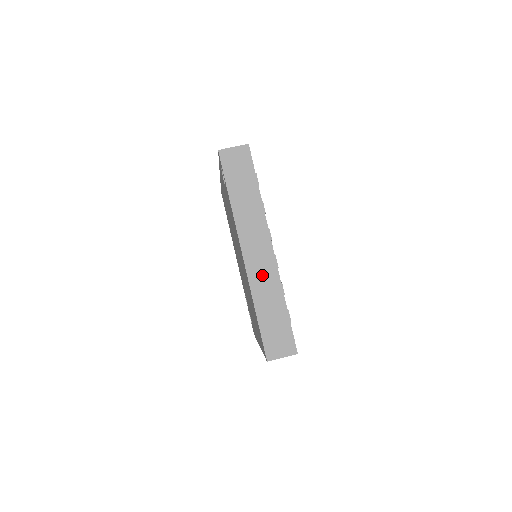
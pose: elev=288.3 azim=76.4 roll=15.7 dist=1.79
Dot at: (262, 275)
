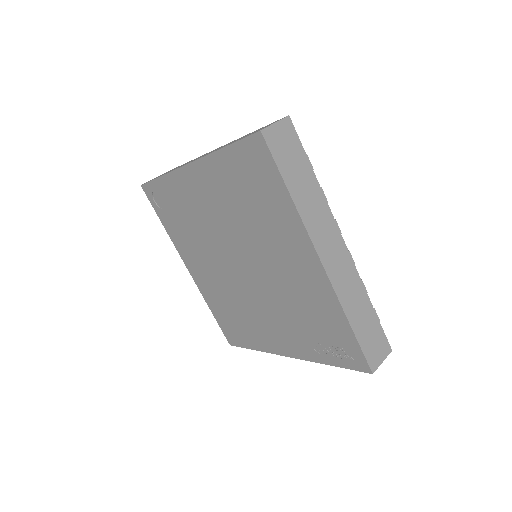
Dot at: occluded
